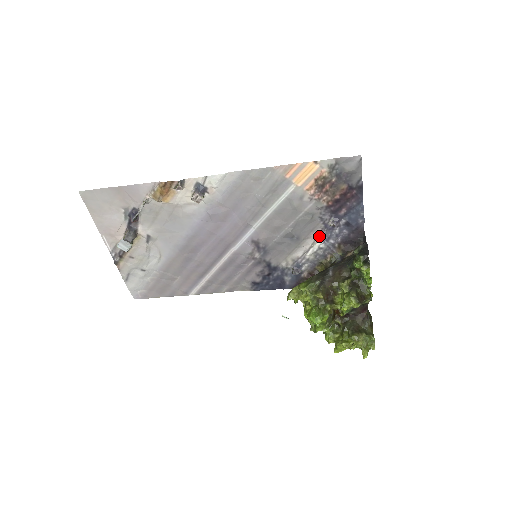
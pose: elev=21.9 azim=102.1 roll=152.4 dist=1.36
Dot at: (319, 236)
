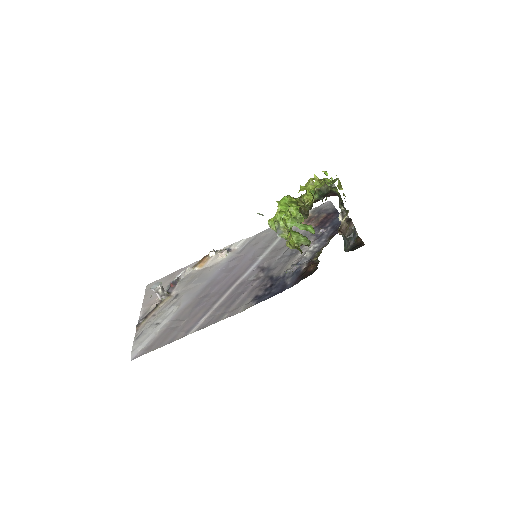
Dot at: (313, 243)
